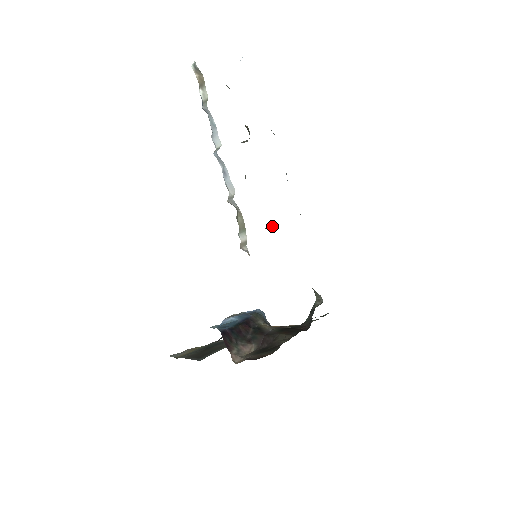
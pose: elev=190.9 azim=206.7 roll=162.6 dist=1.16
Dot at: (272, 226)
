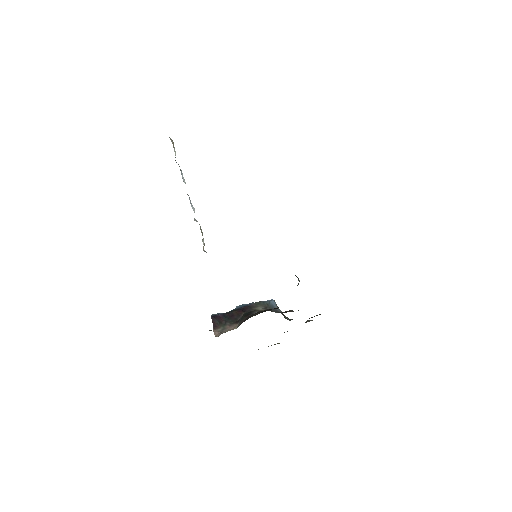
Dot at: occluded
